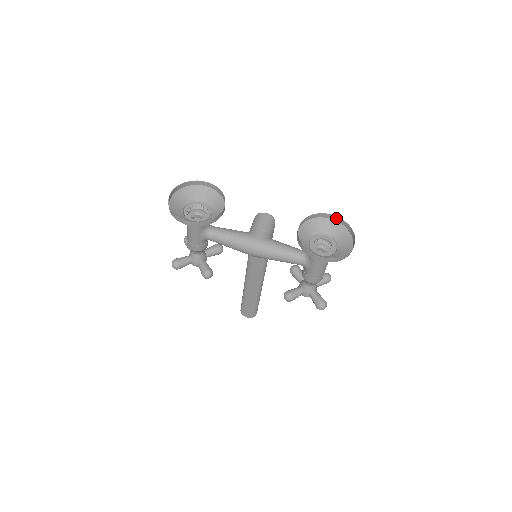
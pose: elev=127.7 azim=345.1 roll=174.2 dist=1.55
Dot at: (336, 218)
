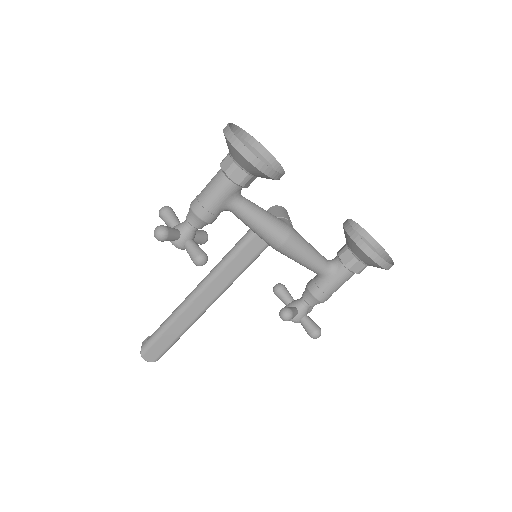
Dot at: (363, 232)
